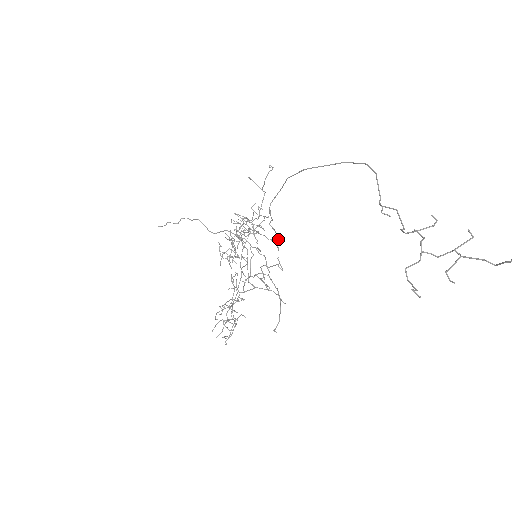
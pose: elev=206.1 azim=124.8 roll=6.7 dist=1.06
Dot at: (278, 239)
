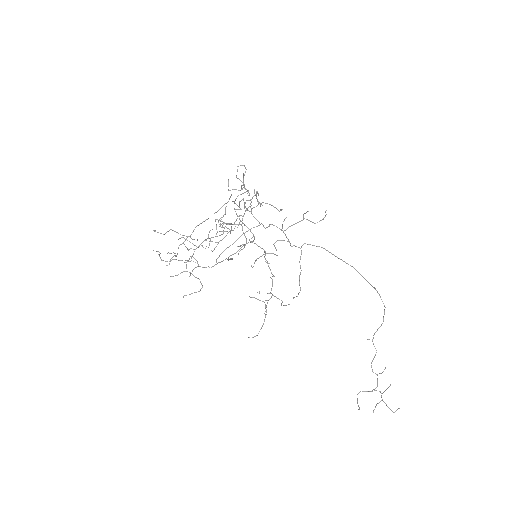
Dot at: occluded
